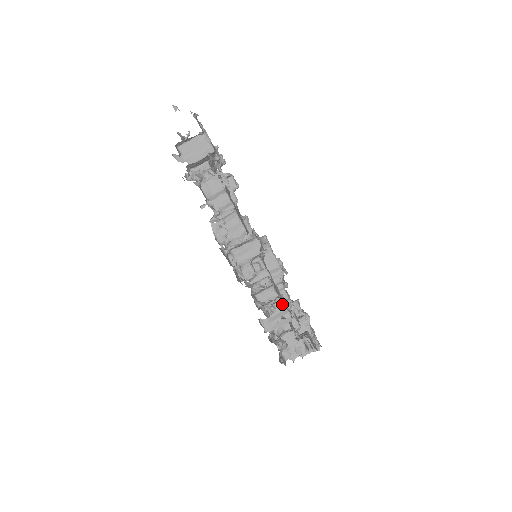
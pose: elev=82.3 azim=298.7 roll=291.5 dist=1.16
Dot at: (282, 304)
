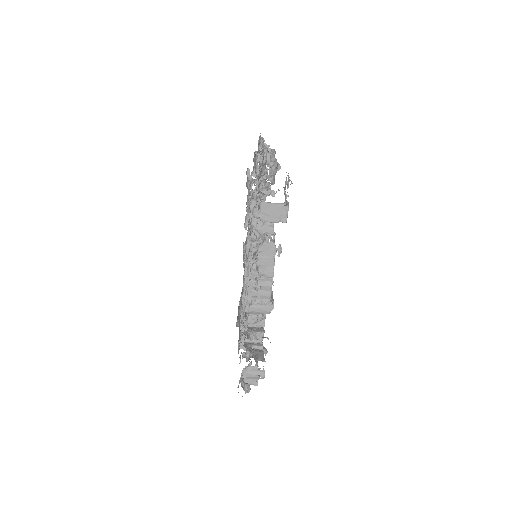
Dot at: occluded
